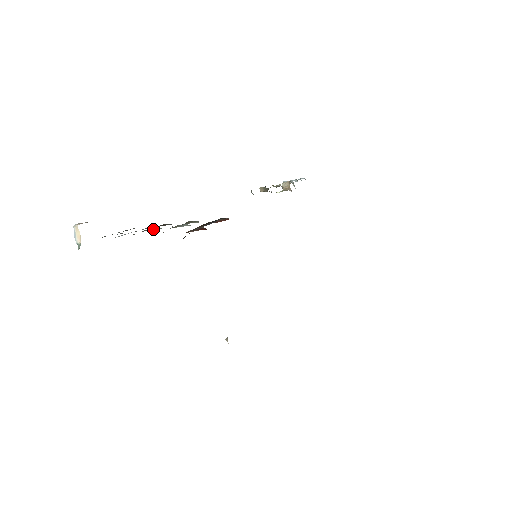
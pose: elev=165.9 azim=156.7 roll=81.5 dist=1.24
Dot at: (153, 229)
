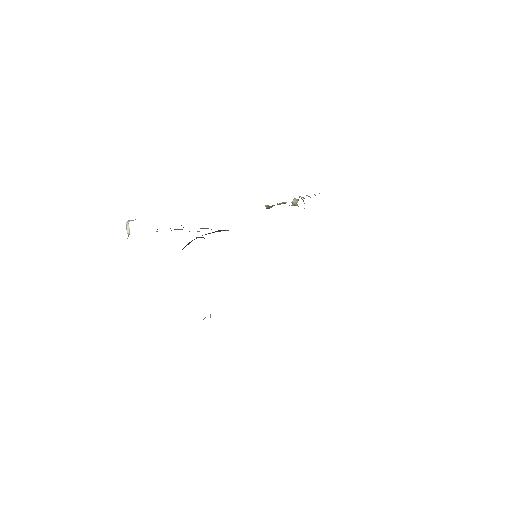
Dot at: (179, 229)
